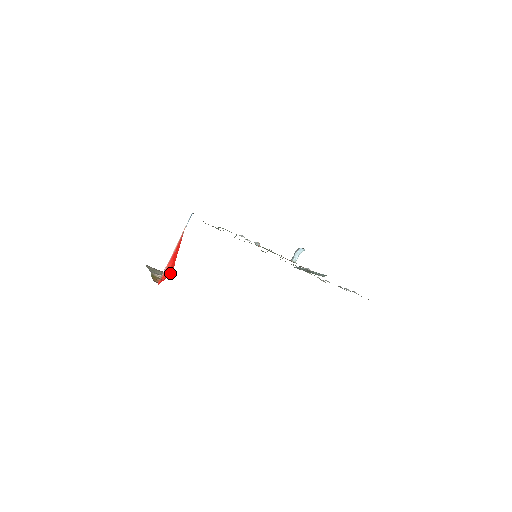
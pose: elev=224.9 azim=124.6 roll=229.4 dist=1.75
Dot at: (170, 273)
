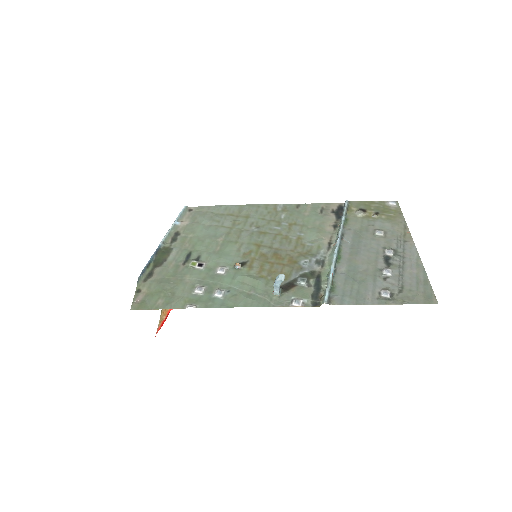
Dot at: occluded
